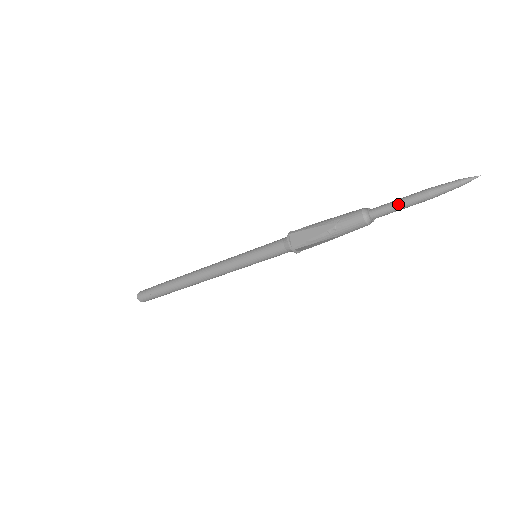
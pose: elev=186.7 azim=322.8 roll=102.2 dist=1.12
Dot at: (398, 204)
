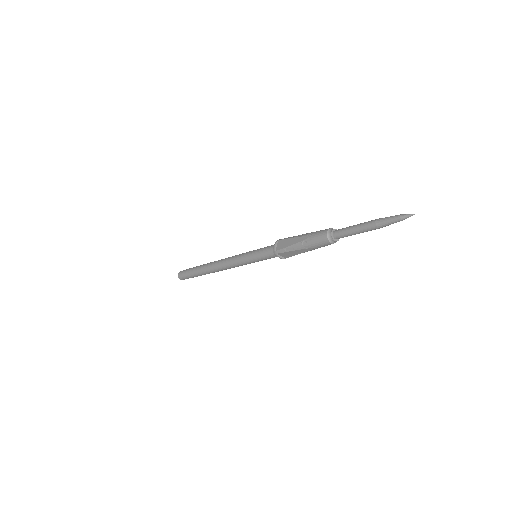
Dot at: (353, 228)
